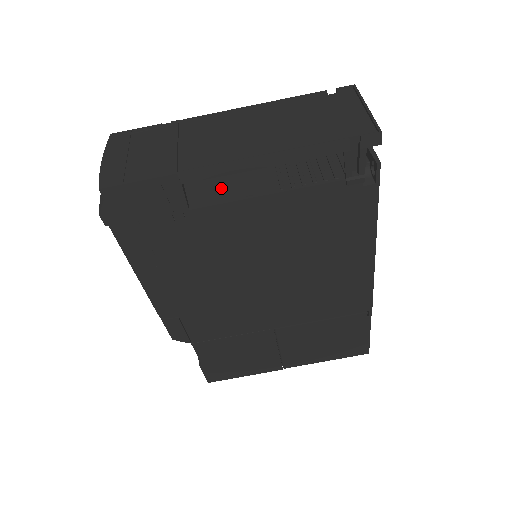
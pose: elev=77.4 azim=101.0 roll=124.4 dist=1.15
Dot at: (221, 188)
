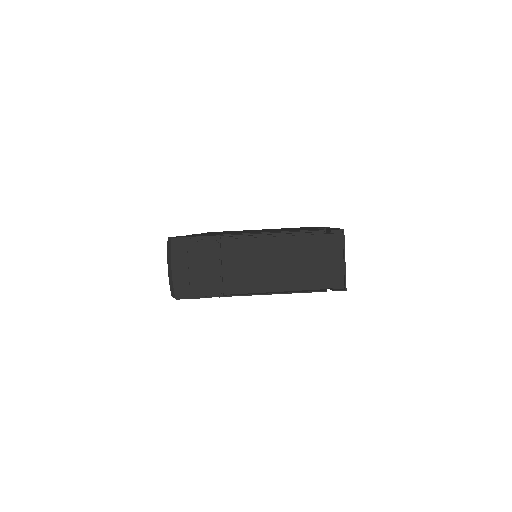
Dot at: occluded
